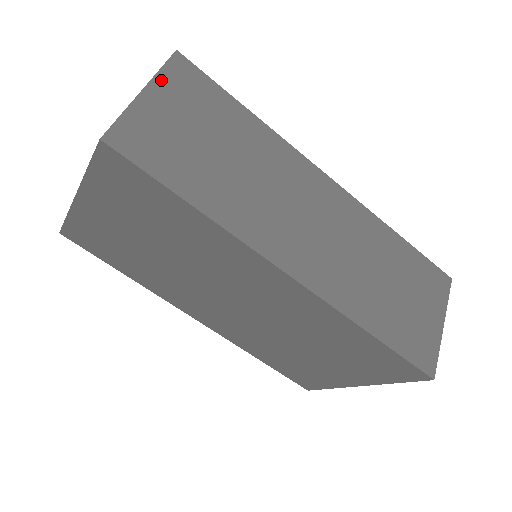
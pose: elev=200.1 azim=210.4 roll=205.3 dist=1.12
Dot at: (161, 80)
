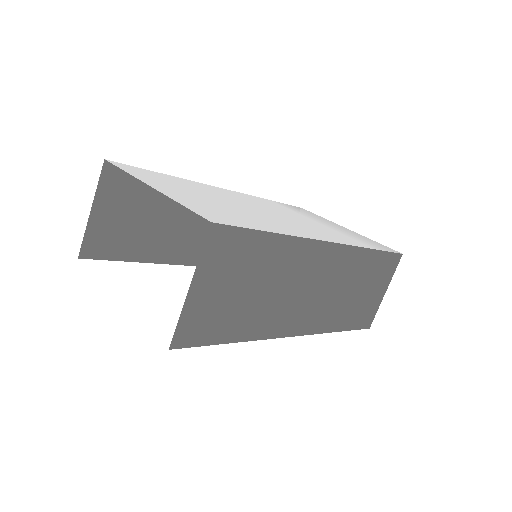
Dot at: (202, 265)
